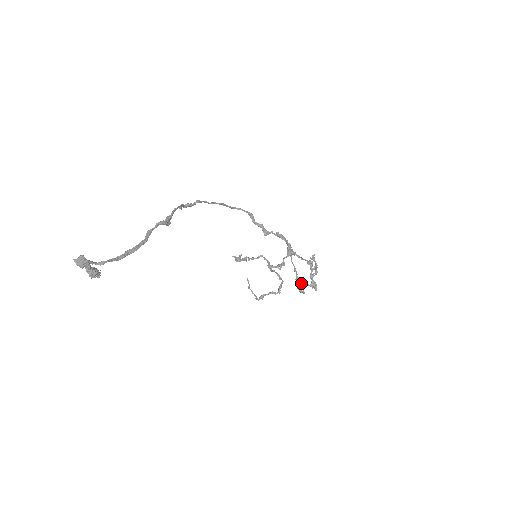
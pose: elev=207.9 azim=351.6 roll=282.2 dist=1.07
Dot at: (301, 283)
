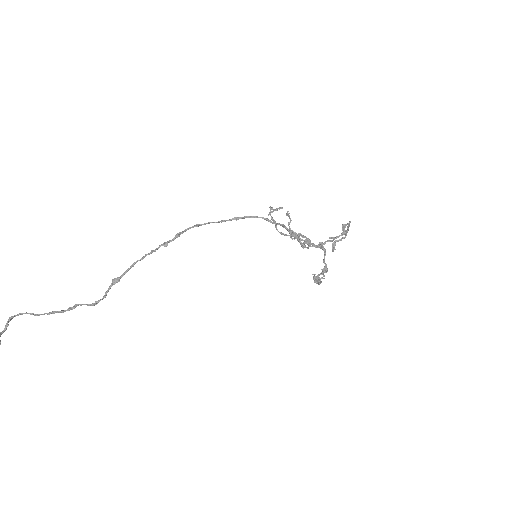
Dot at: occluded
